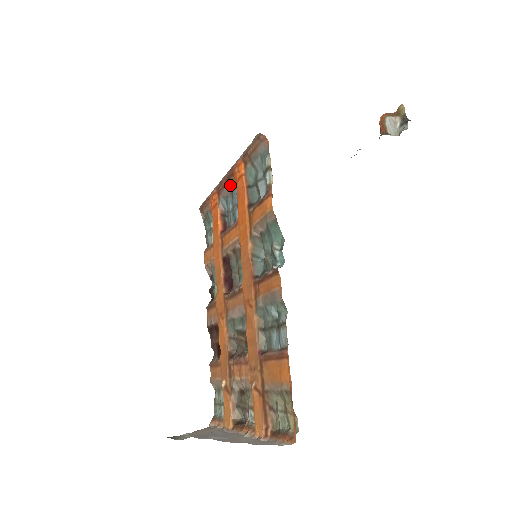
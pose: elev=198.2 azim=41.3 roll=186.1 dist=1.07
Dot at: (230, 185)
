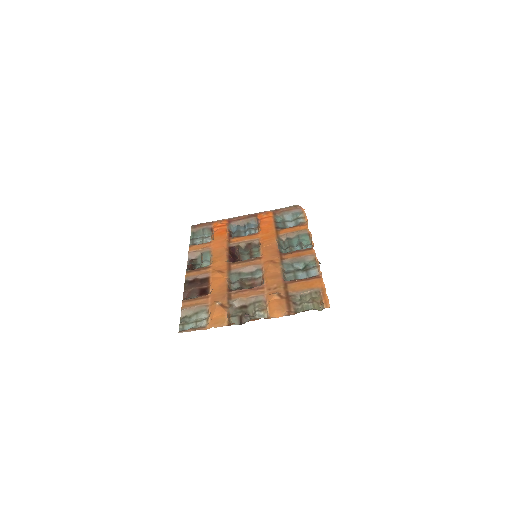
Dot at: (248, 220)
